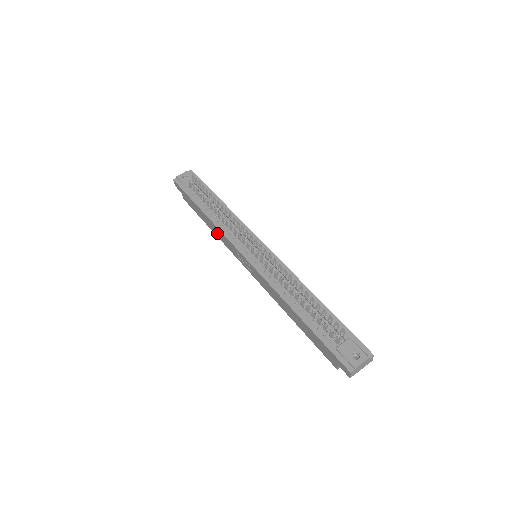
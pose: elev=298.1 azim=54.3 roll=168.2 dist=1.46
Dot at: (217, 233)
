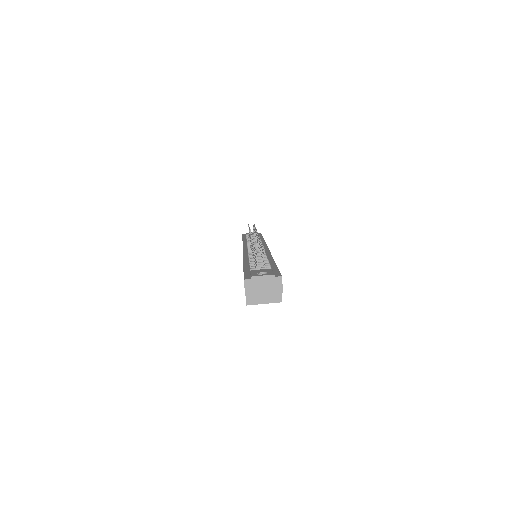
Dot at: occluded
